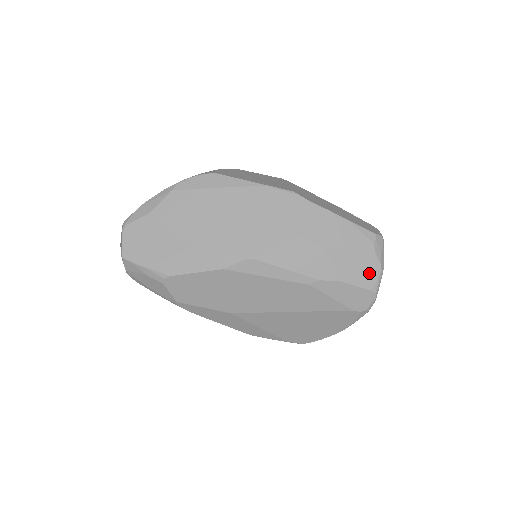
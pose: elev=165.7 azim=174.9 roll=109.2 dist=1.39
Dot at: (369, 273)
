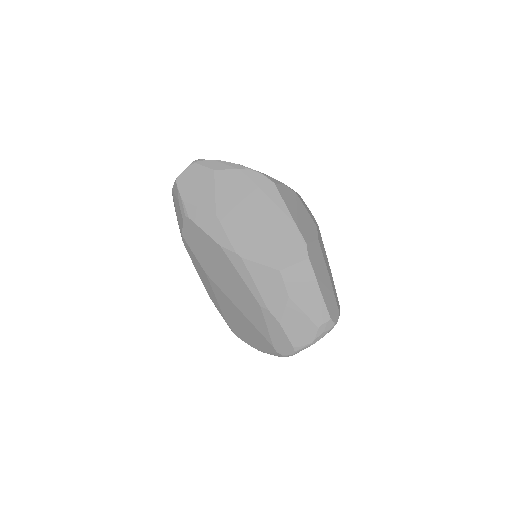
Dot at: (302, 337)
